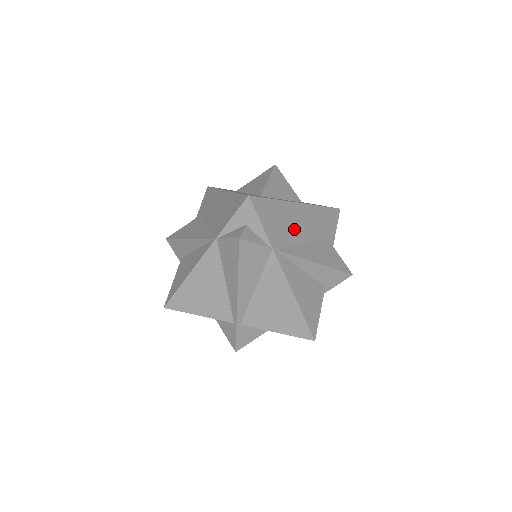
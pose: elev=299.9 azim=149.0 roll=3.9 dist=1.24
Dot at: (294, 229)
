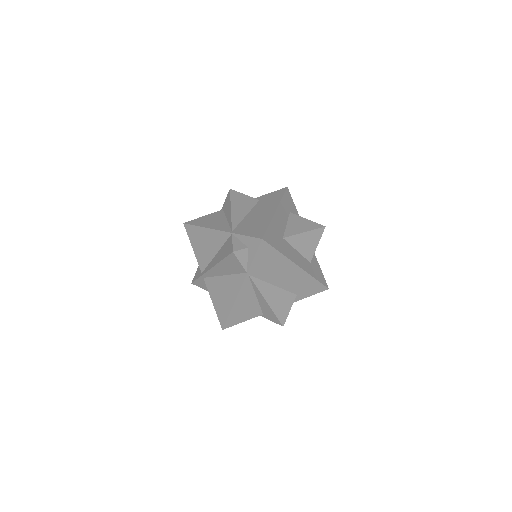
Dot at: (276, 275)
